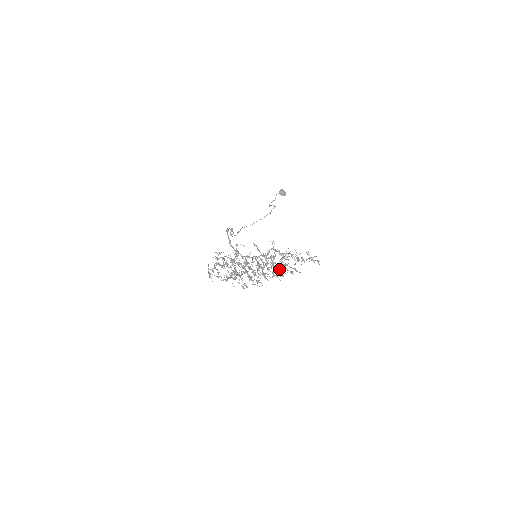
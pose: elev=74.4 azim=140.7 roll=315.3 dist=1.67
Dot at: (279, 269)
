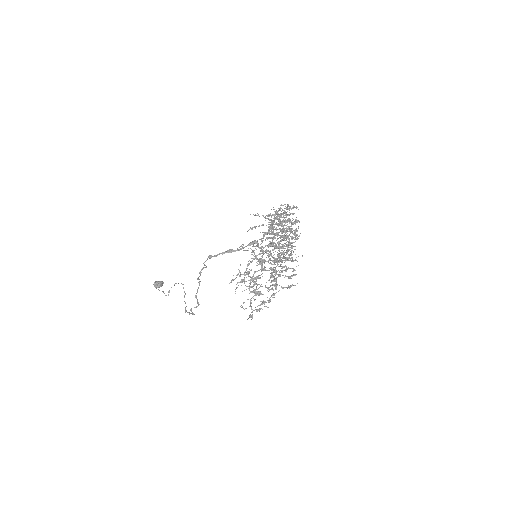
Dot at: occluded
